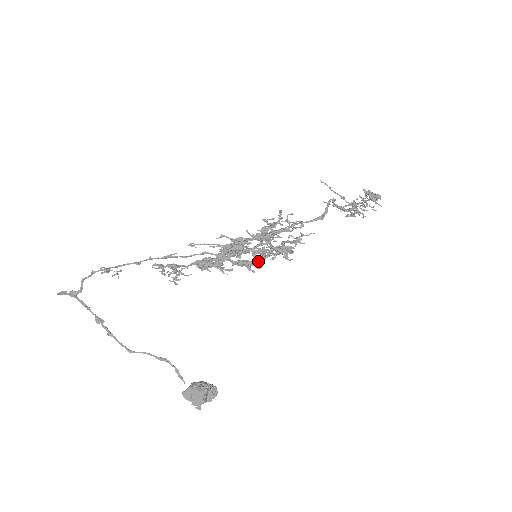
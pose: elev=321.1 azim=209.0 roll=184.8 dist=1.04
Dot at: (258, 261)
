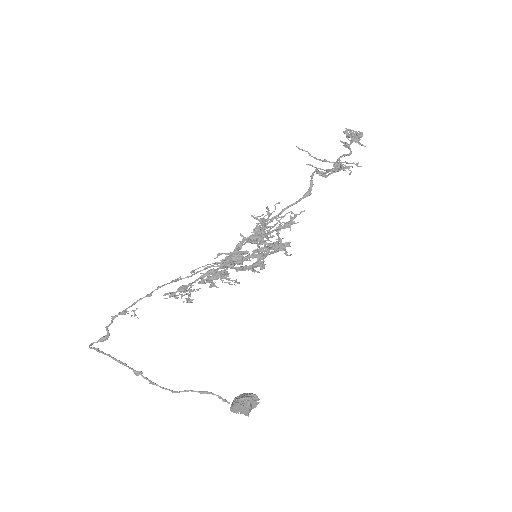
Dot at: (259, 262)
